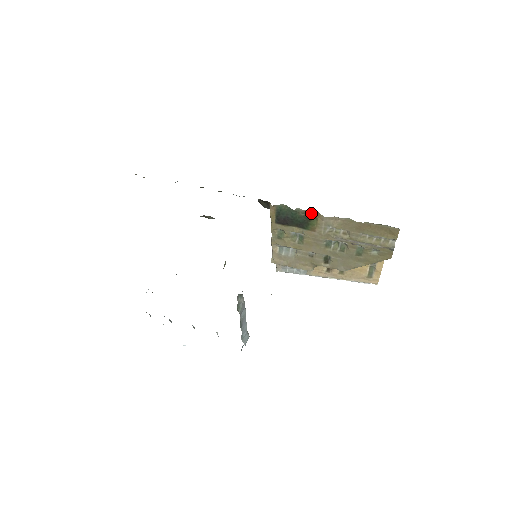
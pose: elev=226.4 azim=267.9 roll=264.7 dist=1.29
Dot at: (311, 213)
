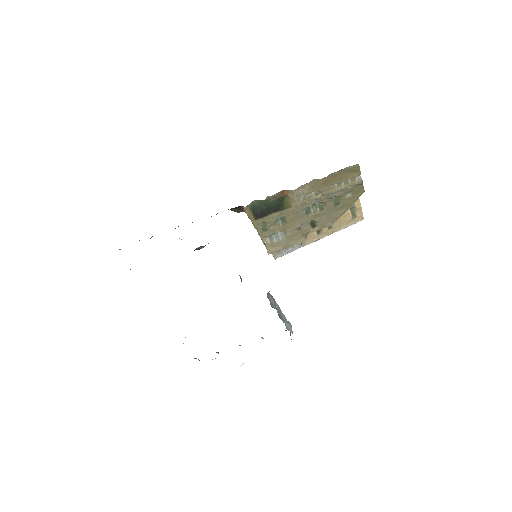
Dot at: (280, 194)
